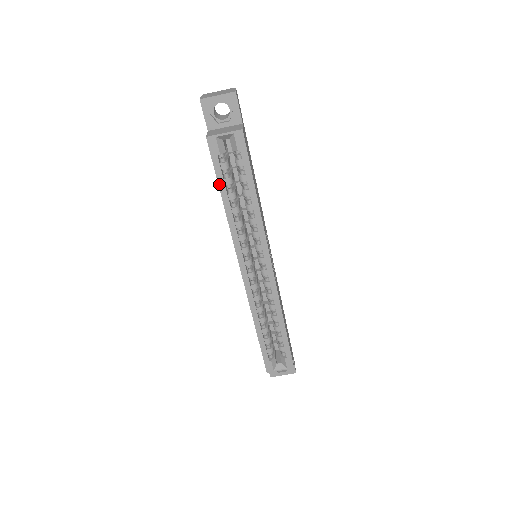
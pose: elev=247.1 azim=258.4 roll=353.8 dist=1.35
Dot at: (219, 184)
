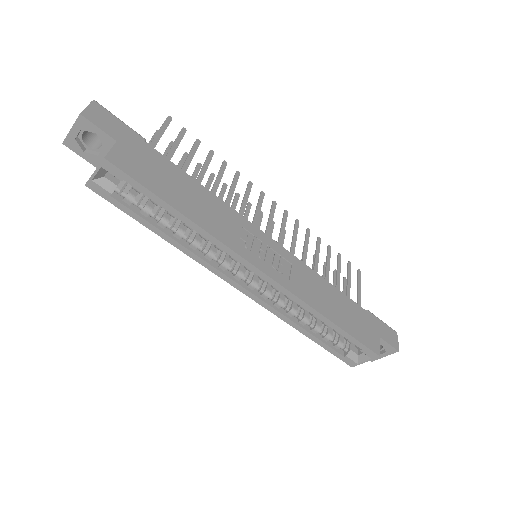
Dot at: (138, 221)
